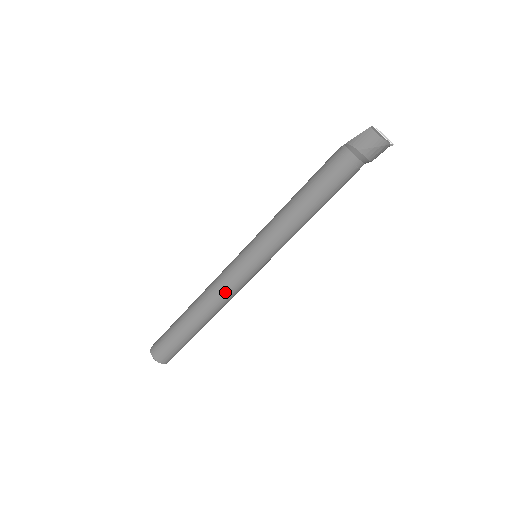
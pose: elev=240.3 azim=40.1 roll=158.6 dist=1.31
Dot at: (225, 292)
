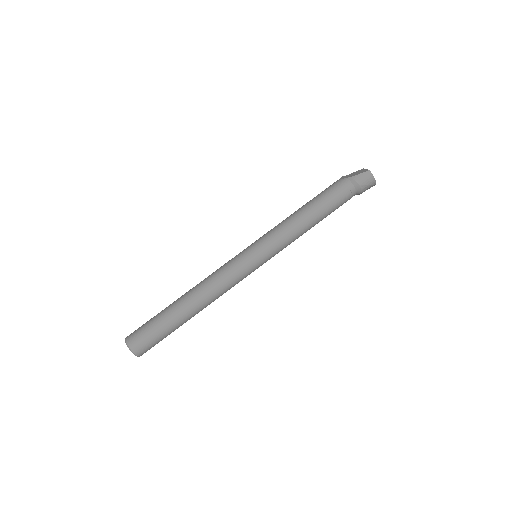
Dot at: (227, 286)
